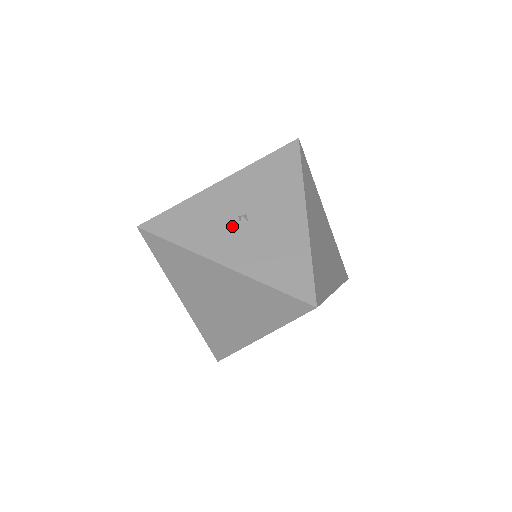
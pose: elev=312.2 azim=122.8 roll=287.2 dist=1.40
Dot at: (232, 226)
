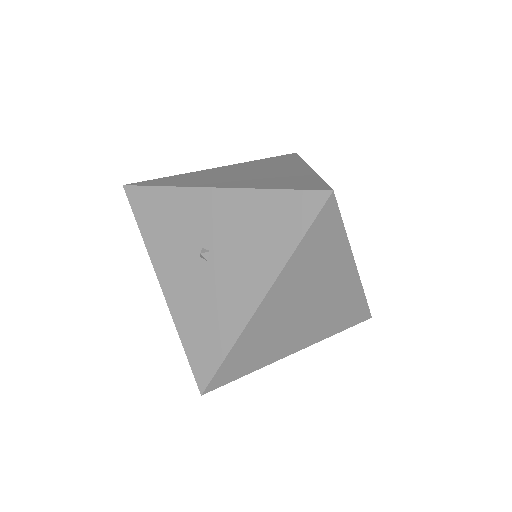
Dot at: (191, 254)
